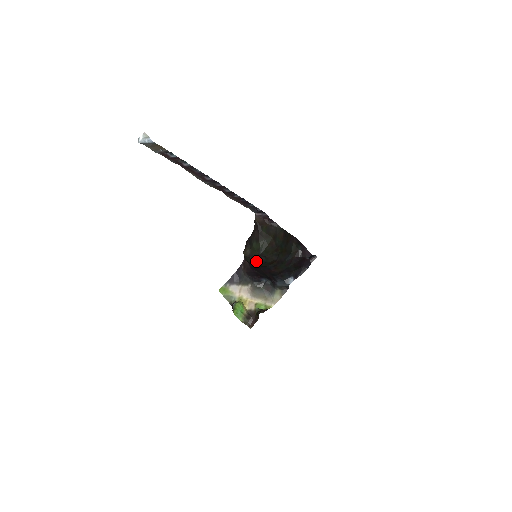
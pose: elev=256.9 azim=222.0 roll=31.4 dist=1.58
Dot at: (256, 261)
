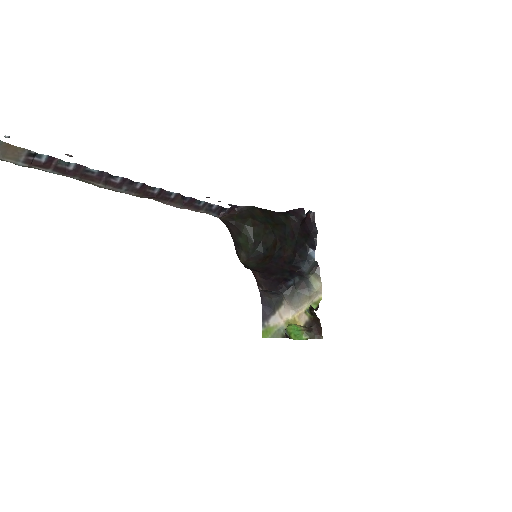
Dot at: (257, 256)
